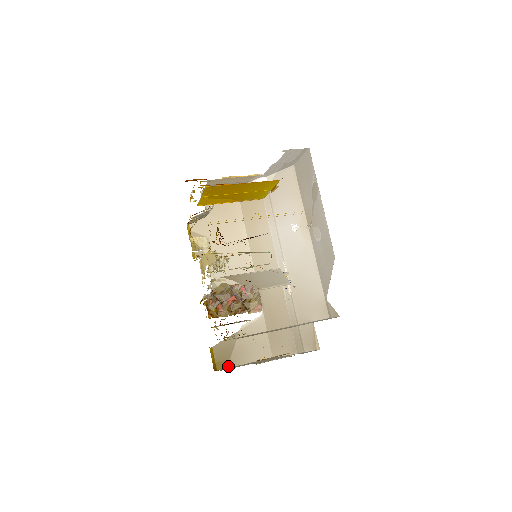
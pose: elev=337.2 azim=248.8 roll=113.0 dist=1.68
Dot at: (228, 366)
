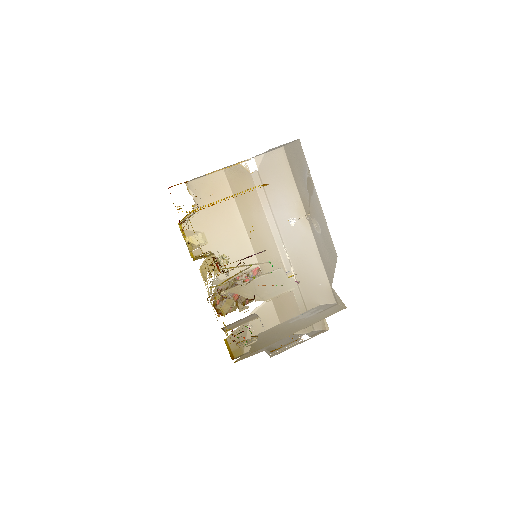
Dot at: (244, 352)
